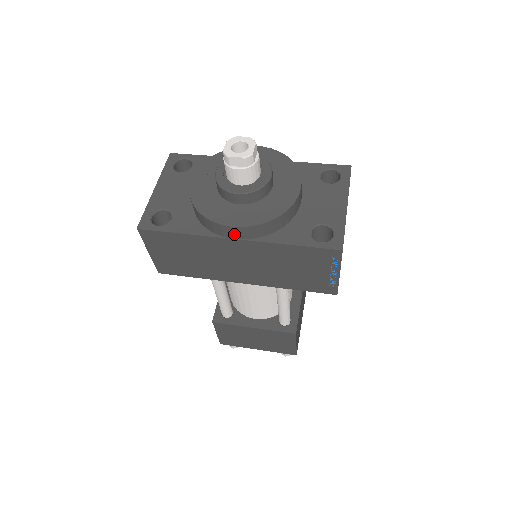
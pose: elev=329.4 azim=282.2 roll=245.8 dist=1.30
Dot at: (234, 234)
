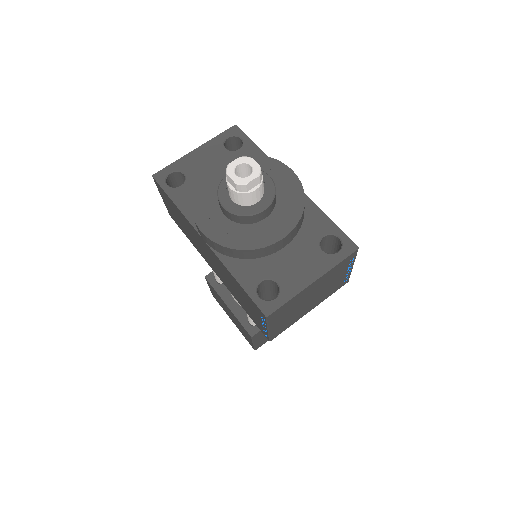
Dot at: (203, 236)
